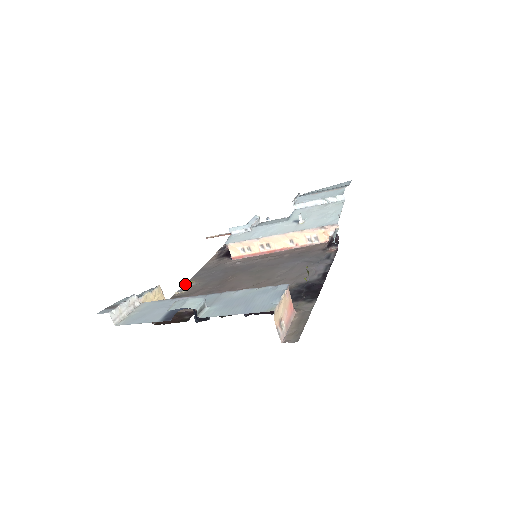
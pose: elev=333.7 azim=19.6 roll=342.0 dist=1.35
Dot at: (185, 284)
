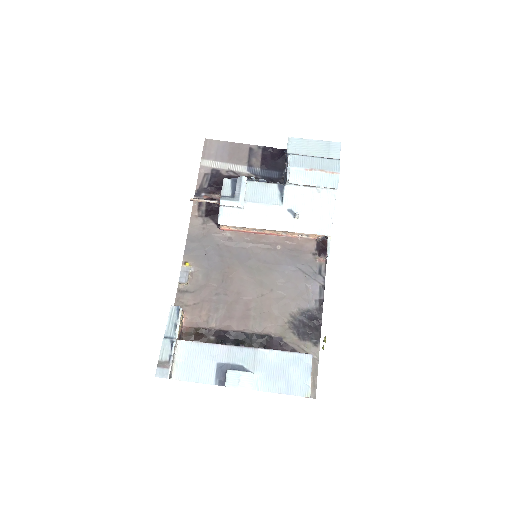
Dot at: (182, 266)
